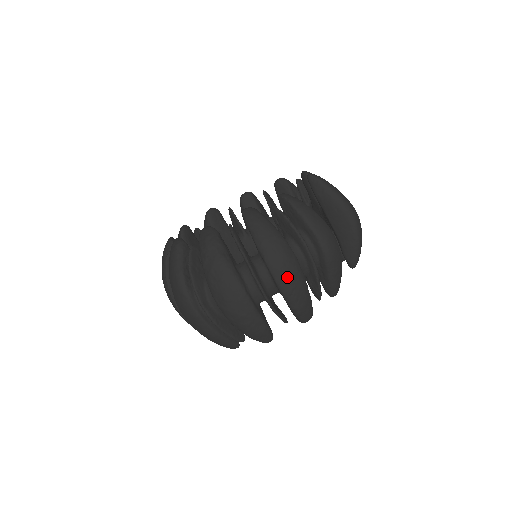
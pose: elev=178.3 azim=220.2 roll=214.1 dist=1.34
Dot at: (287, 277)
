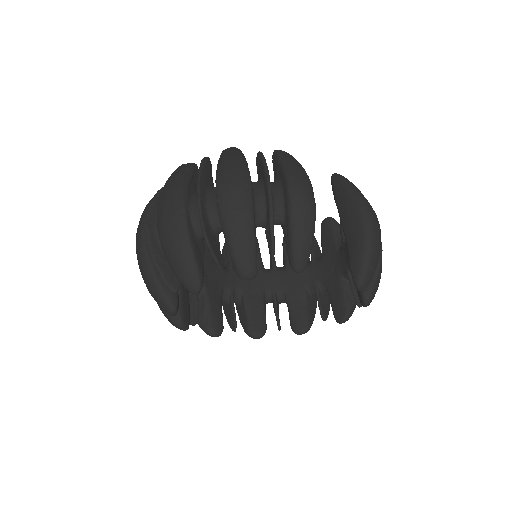
Dot at: (230, 197)
